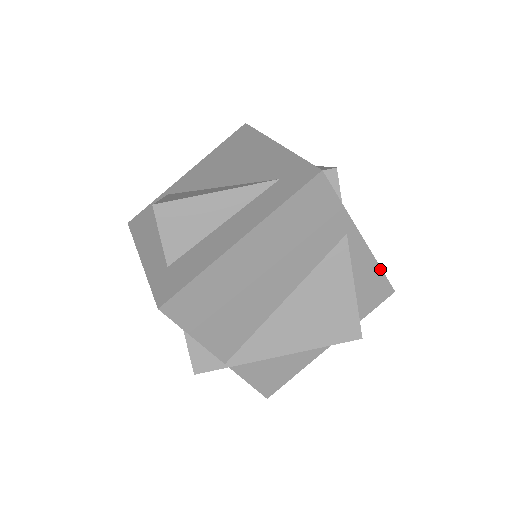
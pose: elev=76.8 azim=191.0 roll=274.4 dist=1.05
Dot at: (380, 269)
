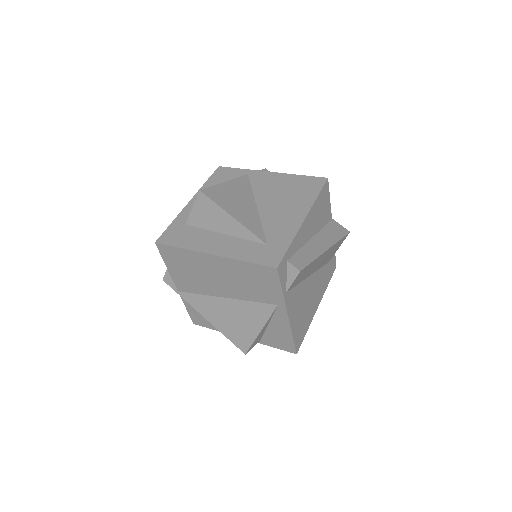
Dot at: (292, 337)
